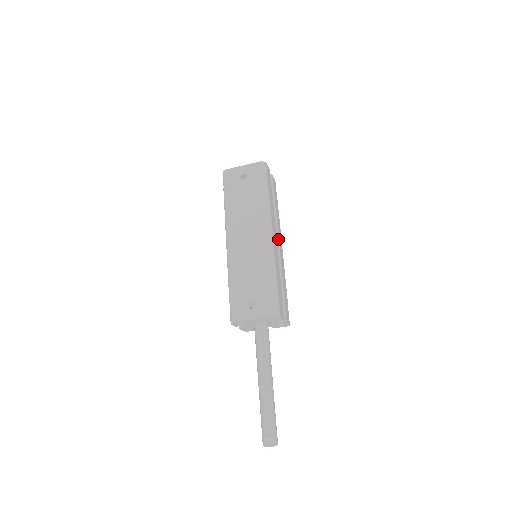
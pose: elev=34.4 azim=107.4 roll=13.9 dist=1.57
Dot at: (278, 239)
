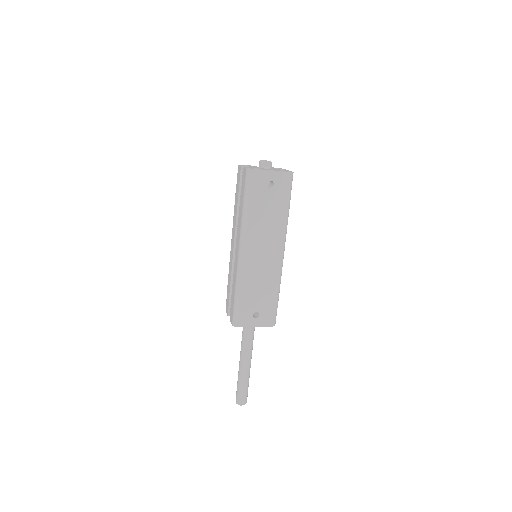
Dot at: occluded
